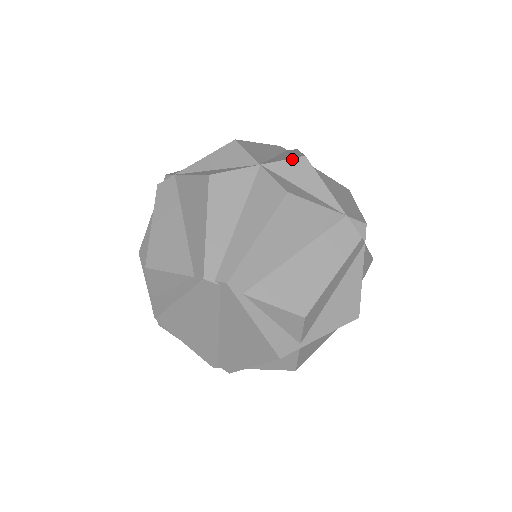
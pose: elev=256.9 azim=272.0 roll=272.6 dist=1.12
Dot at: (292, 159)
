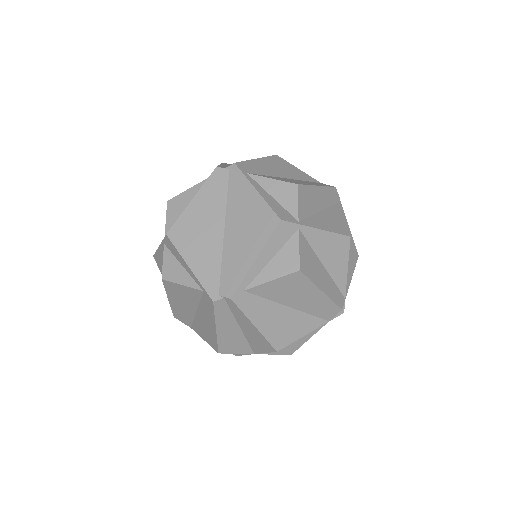
Dot at: occluded
